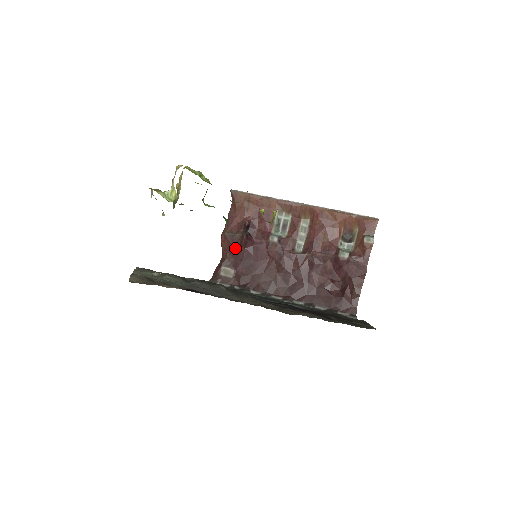
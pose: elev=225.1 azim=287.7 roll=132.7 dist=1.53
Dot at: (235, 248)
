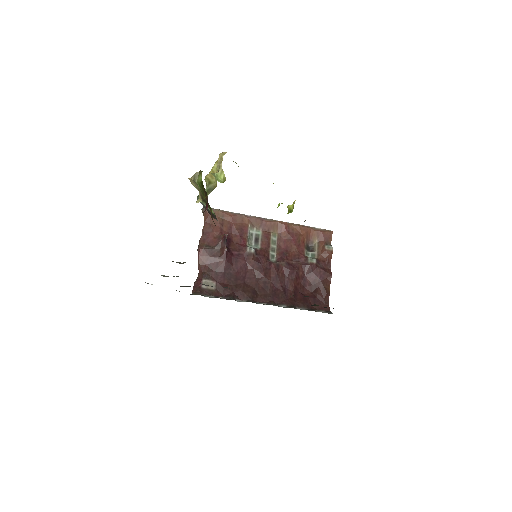
Dot at: (214, 261)
